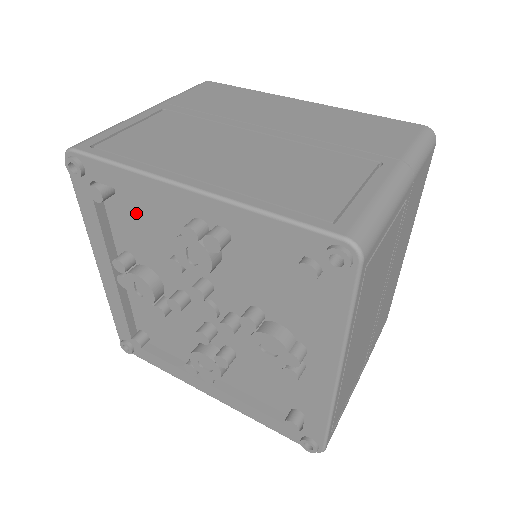
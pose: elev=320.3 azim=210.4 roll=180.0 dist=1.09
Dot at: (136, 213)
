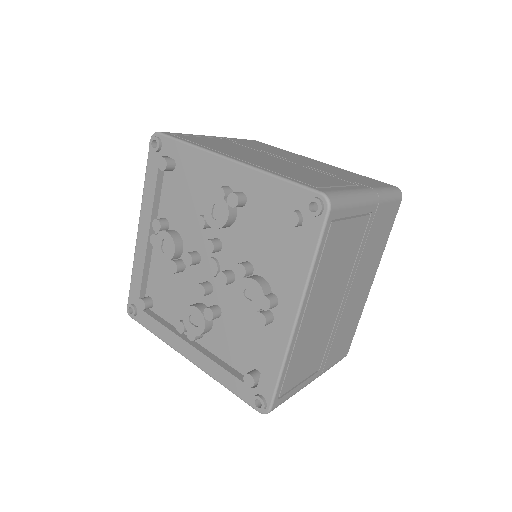
Dot at: (184, 185)
